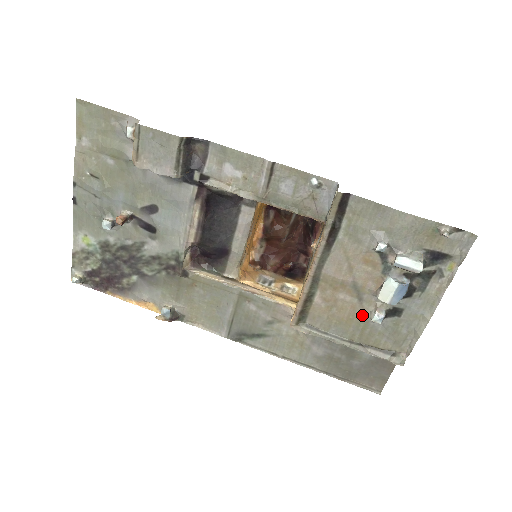
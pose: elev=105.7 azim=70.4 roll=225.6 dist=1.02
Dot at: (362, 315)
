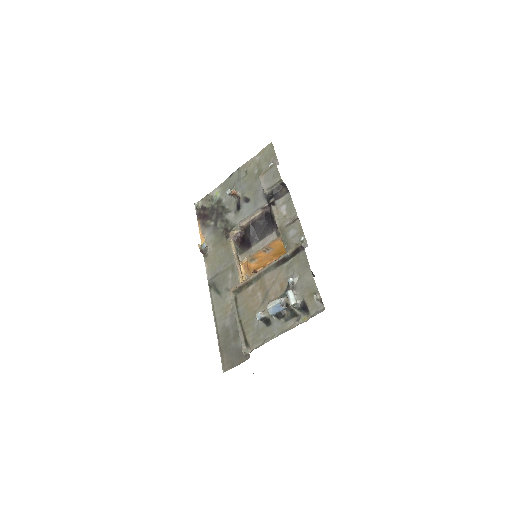
Dot at: (256, 311)
